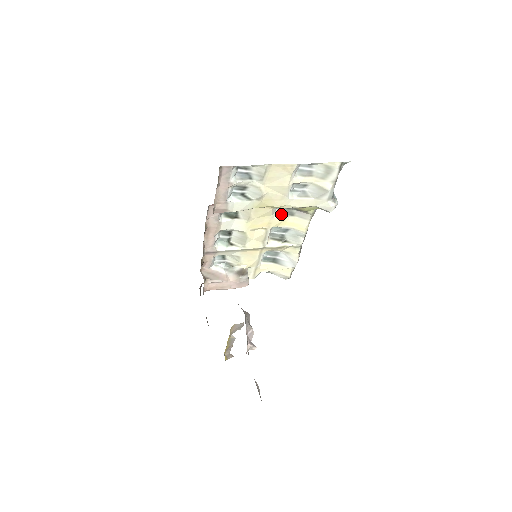
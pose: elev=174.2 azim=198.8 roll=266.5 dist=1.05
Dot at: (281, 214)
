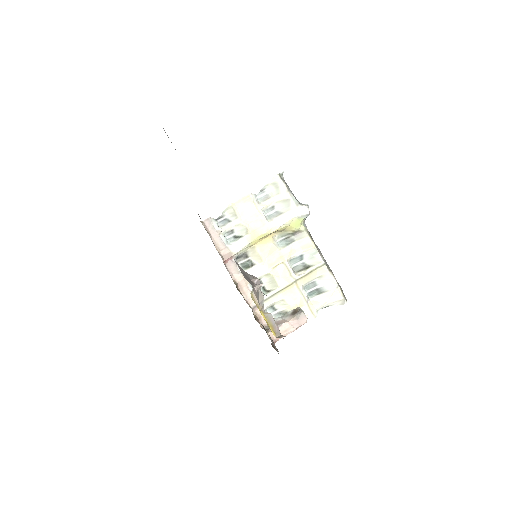
Dot at: (285, 245)
